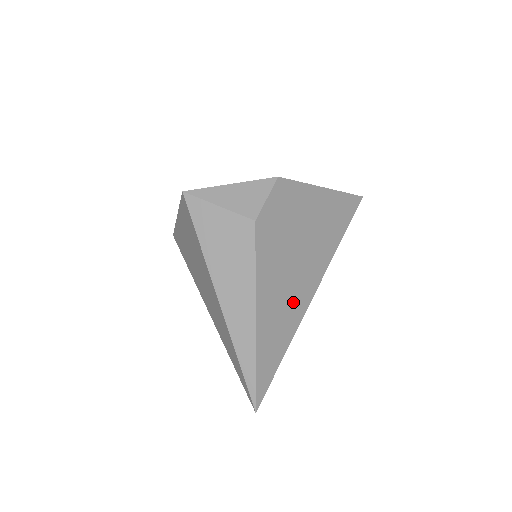
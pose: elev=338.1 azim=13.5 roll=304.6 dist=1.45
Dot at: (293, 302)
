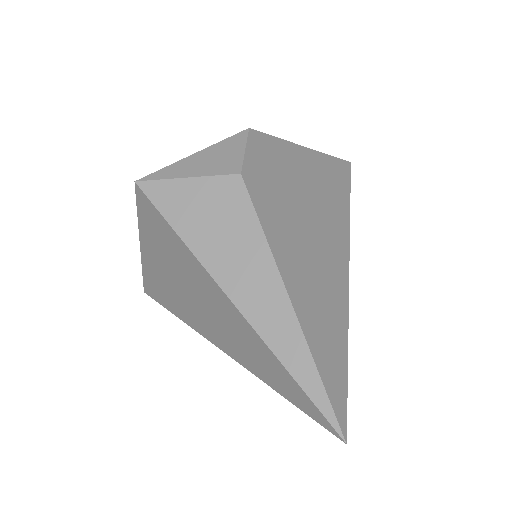
Dot at: (328, 278)
